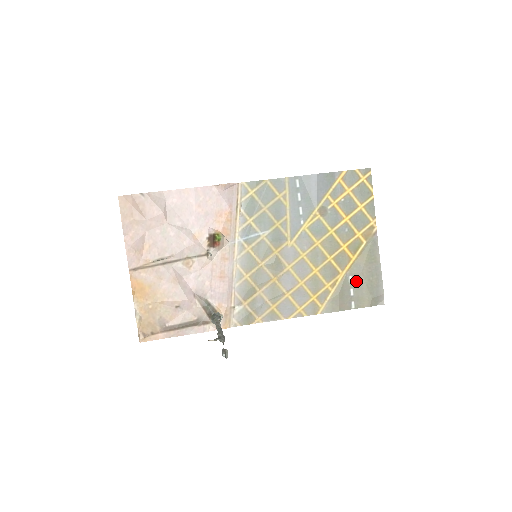
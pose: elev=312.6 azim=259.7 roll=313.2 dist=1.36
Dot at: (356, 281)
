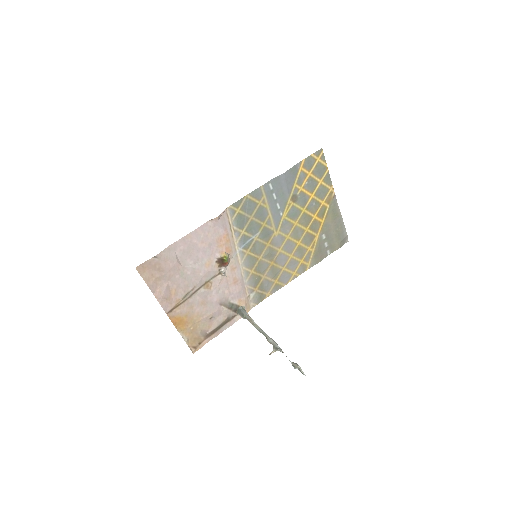
Dot at: (328, 236)
